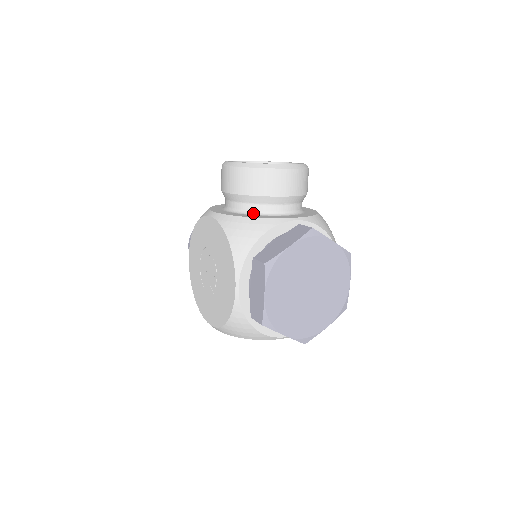
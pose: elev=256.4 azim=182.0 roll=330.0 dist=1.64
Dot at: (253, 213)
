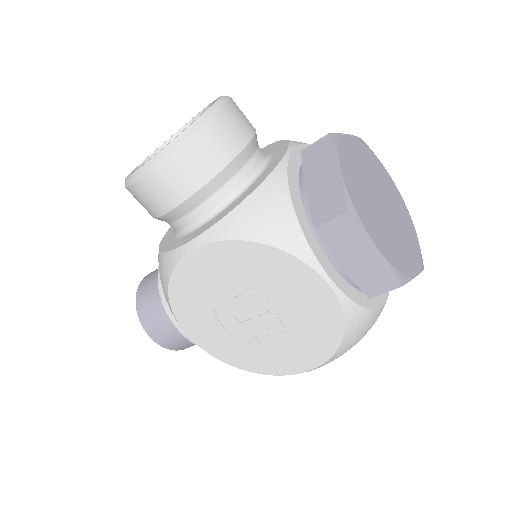
Dot at: (238, 193)
